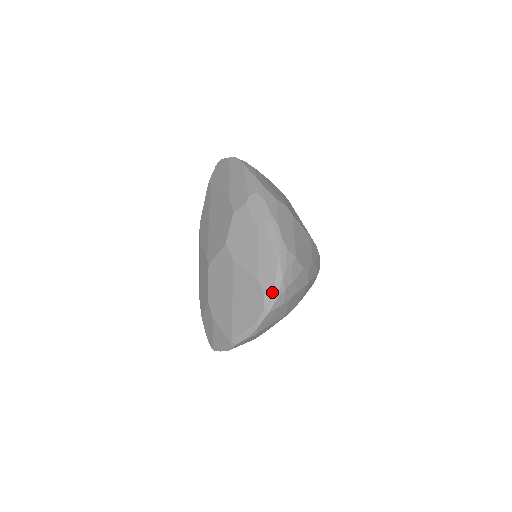
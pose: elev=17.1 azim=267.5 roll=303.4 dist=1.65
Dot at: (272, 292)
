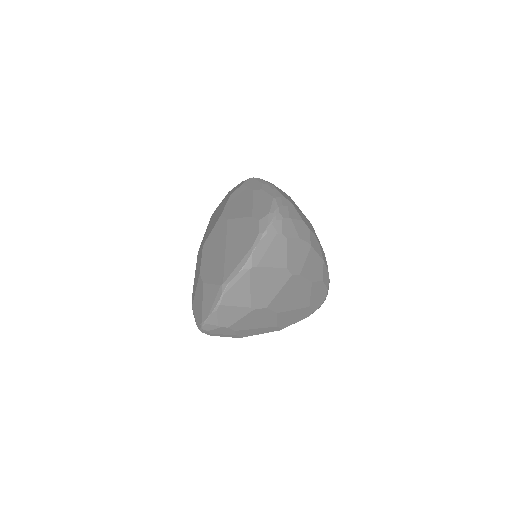
Dot at: (267, 217)
